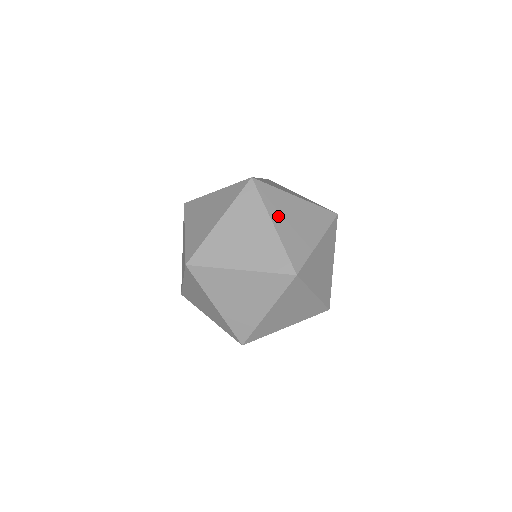
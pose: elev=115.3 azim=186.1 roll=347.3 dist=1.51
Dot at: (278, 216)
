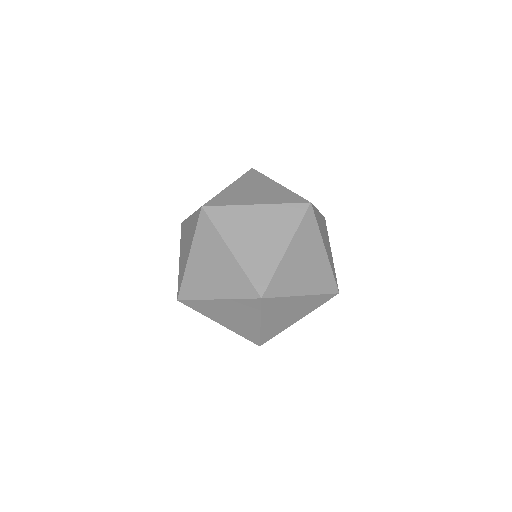
Dot at: (235, 239)
